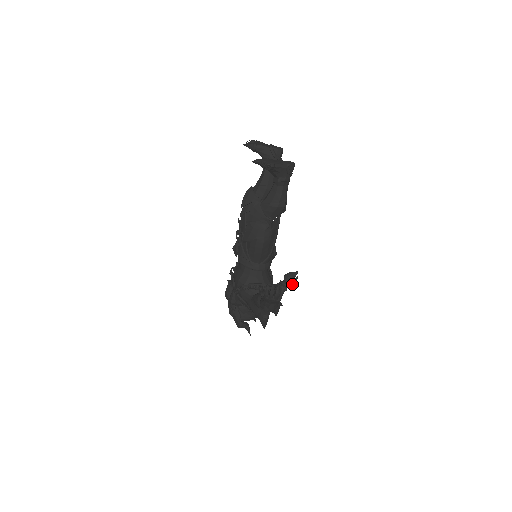
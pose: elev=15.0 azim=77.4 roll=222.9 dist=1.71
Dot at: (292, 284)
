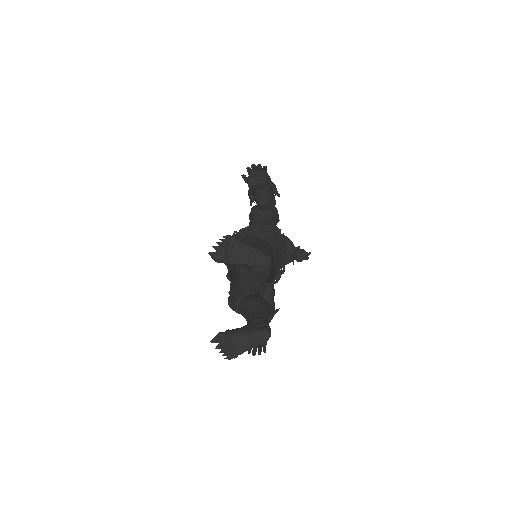
Dot at: occluded
